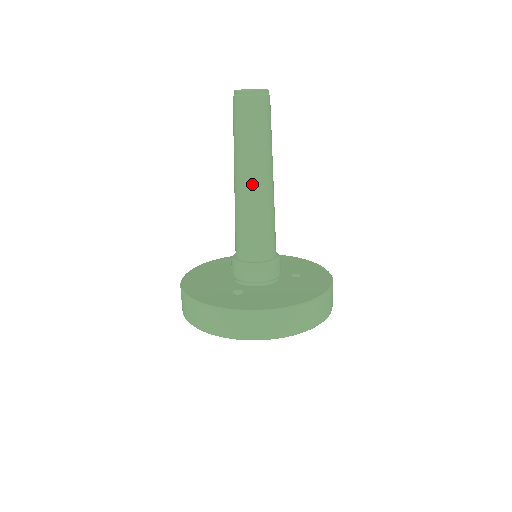
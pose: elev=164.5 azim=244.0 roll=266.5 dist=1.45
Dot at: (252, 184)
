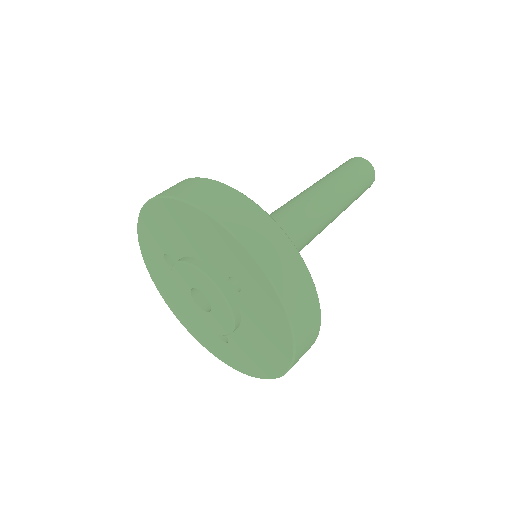
Dot at: occluded
